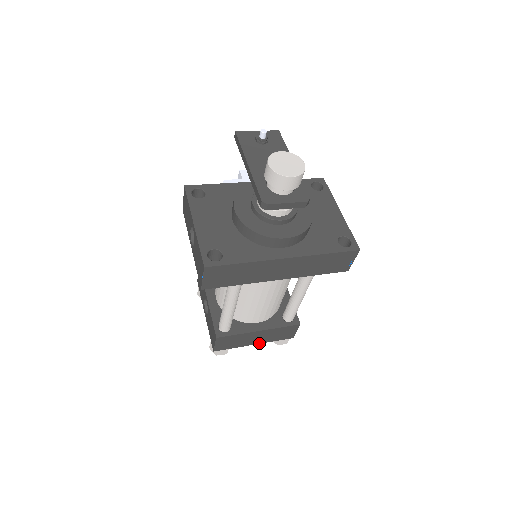
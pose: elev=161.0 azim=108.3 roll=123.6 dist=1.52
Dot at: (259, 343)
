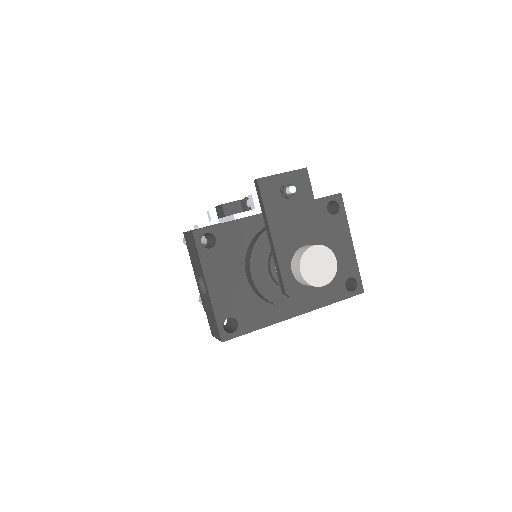
Dot at: occluded
